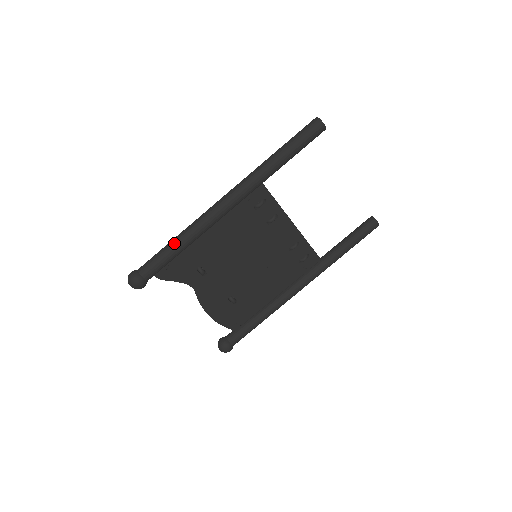
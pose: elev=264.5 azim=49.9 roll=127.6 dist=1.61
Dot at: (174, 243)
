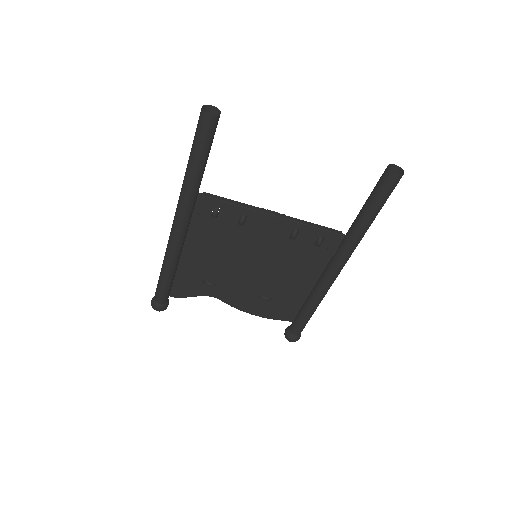
Dot at: (161, 271)
